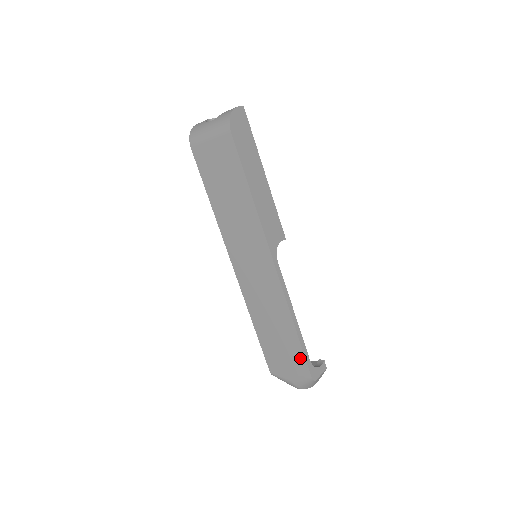
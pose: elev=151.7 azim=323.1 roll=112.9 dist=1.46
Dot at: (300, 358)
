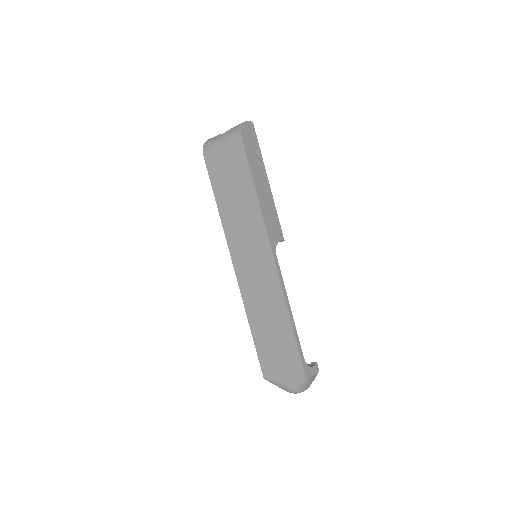
Dot at: (294, 354)
